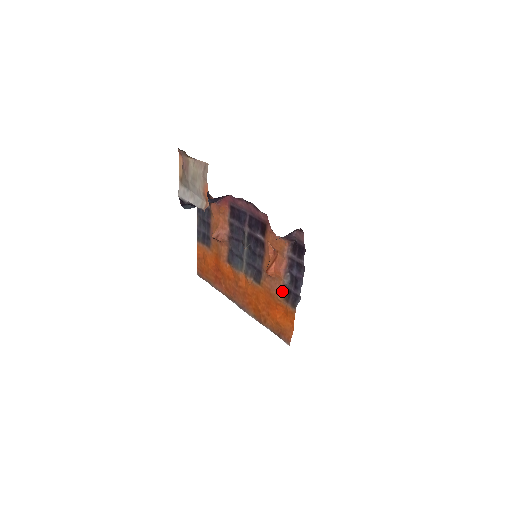
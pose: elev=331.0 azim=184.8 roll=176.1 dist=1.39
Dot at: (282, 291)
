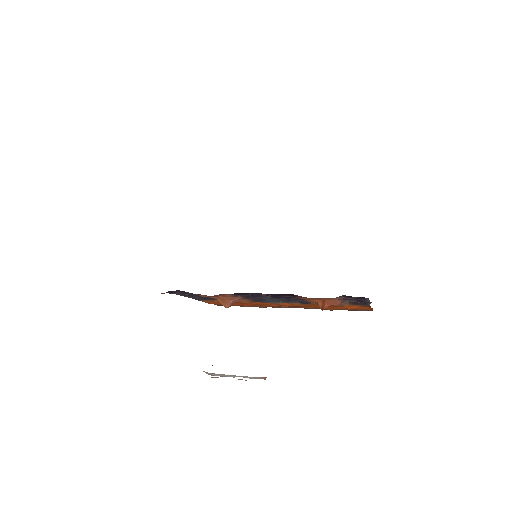
Dot at: (345, 304)
